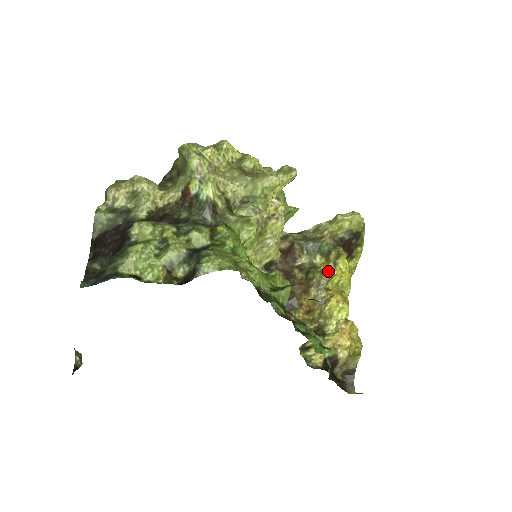
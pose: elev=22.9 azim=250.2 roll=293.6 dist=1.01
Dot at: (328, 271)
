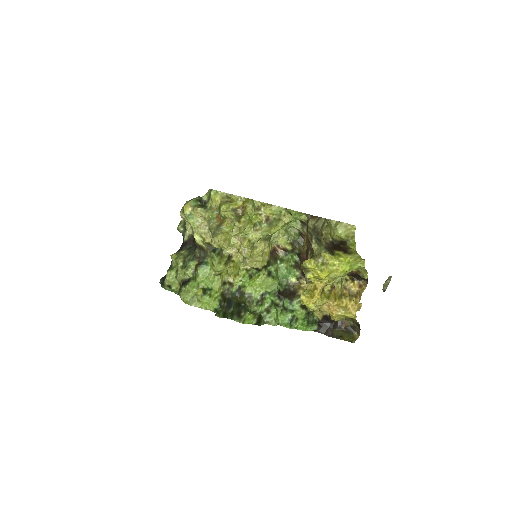
Dot at: (305, 273)
